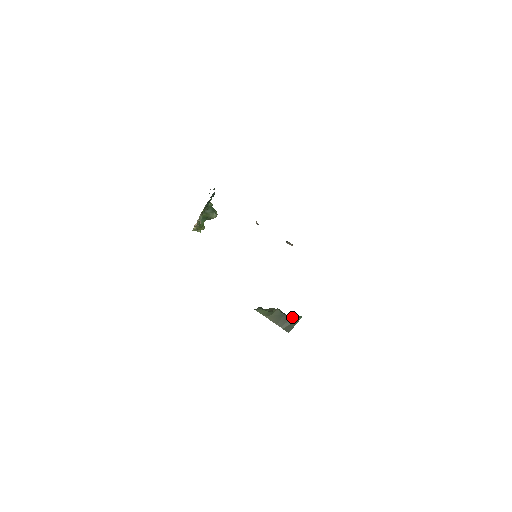
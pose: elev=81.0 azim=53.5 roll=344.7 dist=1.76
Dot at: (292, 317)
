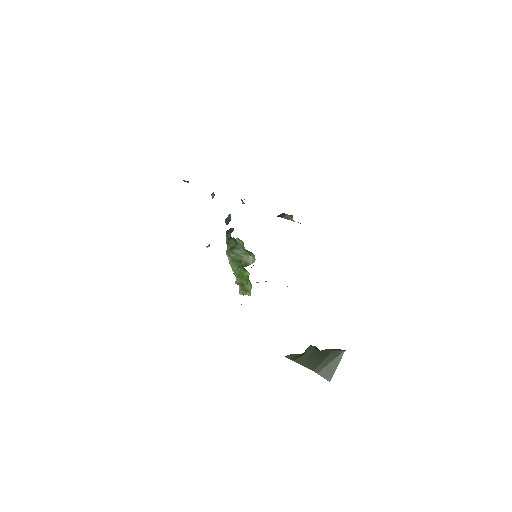
Dot at: (330, 351)
